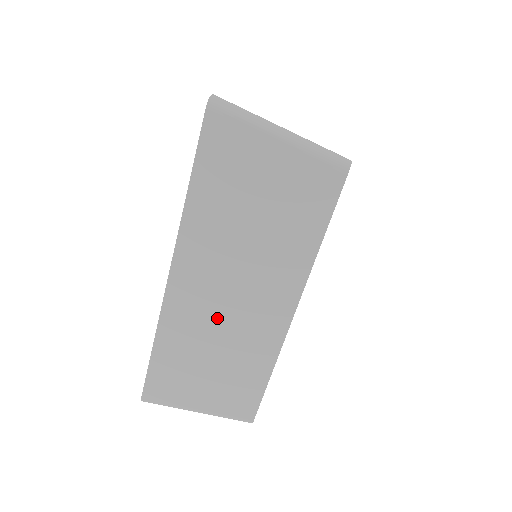
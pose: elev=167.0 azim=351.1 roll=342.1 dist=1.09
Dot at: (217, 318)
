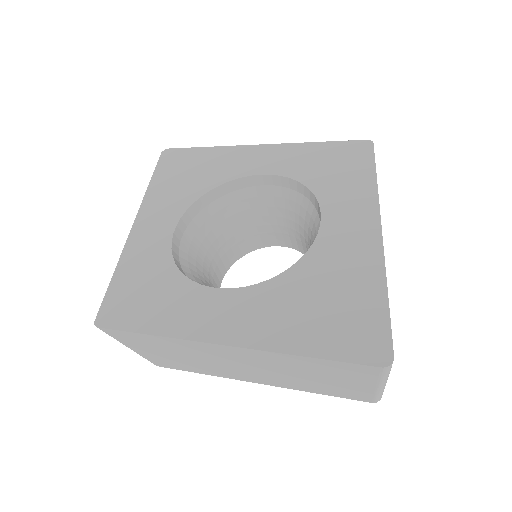
Dot at: (215, 360)
